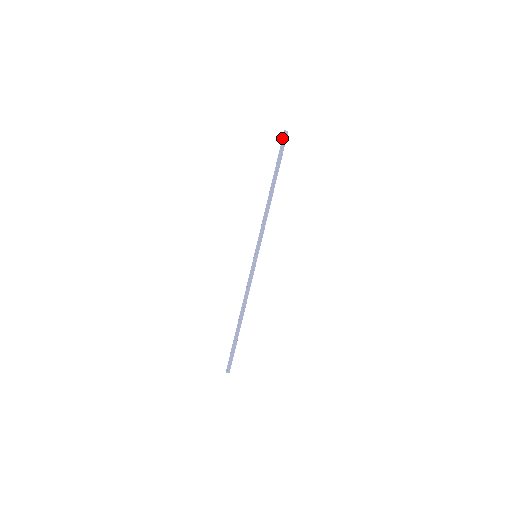
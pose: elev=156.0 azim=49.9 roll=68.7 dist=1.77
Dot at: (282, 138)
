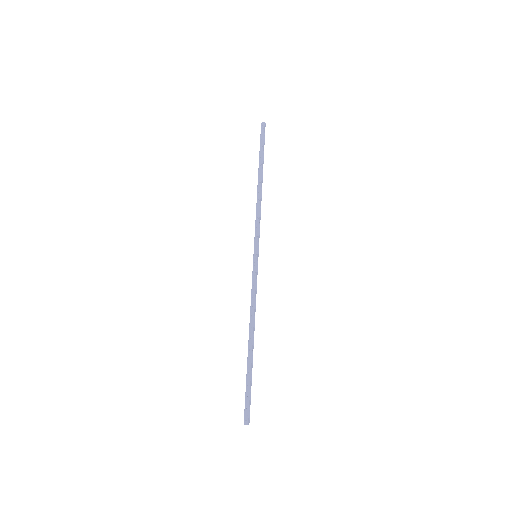
Dot at: occluded
